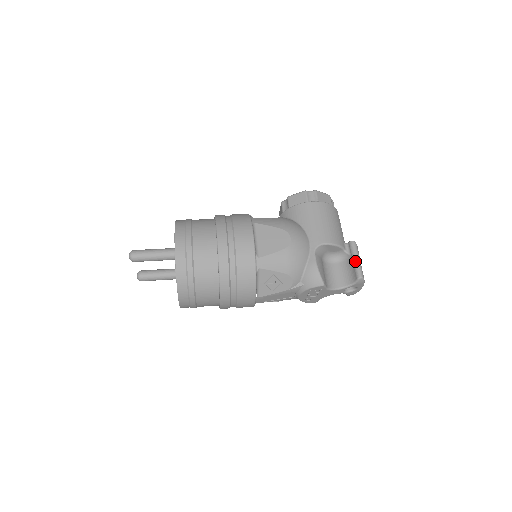
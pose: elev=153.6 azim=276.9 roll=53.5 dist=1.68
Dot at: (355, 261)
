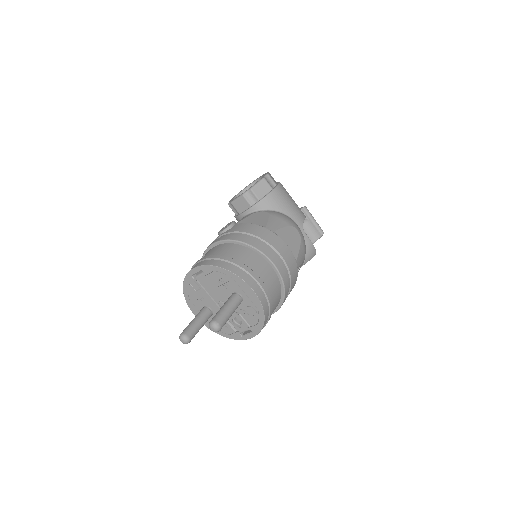
Dot at: (315, 222)
